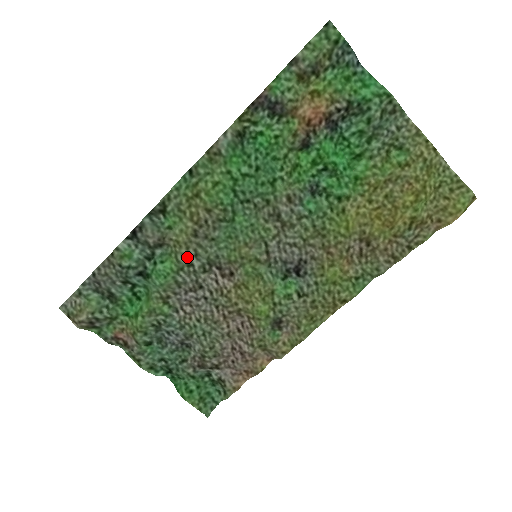
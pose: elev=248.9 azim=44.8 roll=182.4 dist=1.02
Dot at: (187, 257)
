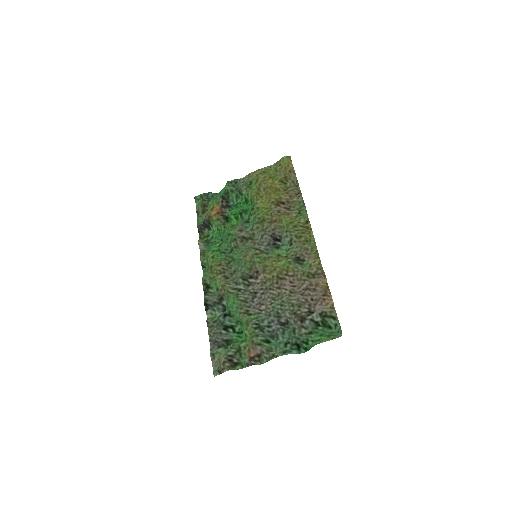
Dot at: (234, 288)
